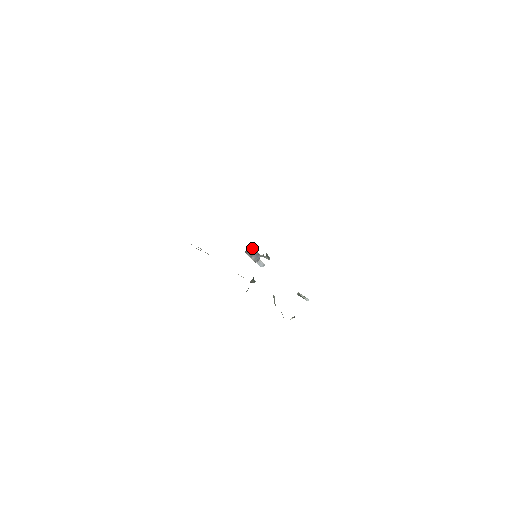
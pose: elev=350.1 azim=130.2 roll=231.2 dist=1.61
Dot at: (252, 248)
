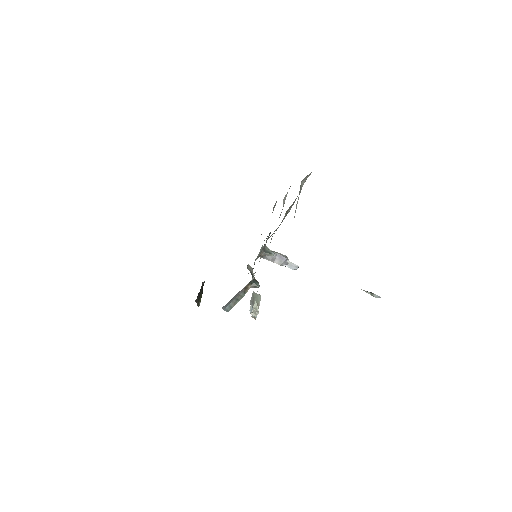
Dot at: occluded
